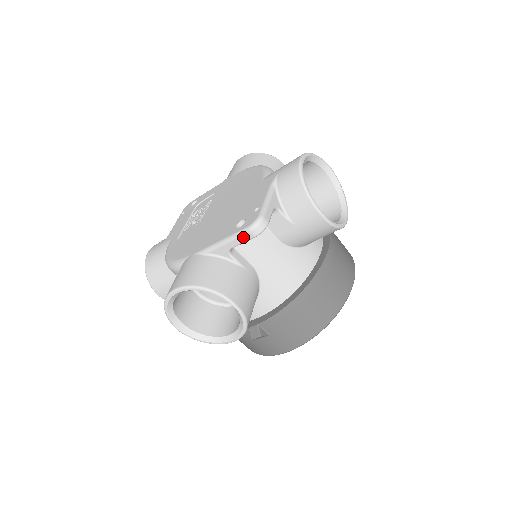
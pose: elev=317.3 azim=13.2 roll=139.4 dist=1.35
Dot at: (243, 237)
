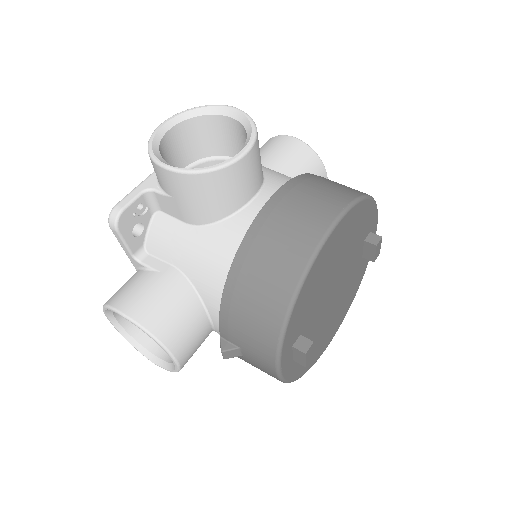
Dot at: (117, 237)
